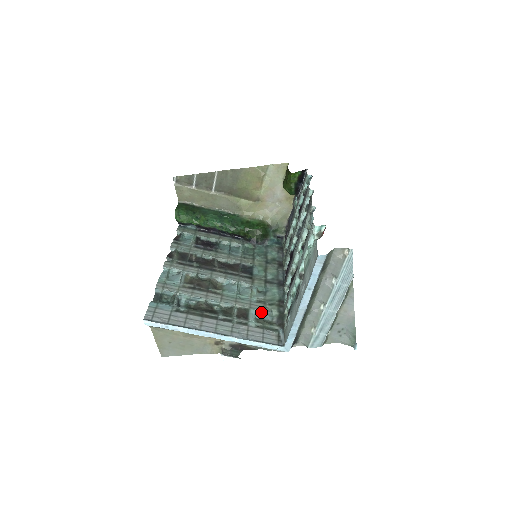
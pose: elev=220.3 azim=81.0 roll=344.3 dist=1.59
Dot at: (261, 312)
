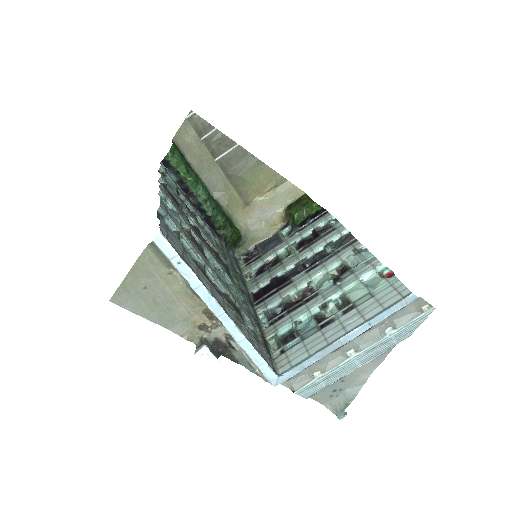
Dot at: (249, 321)
